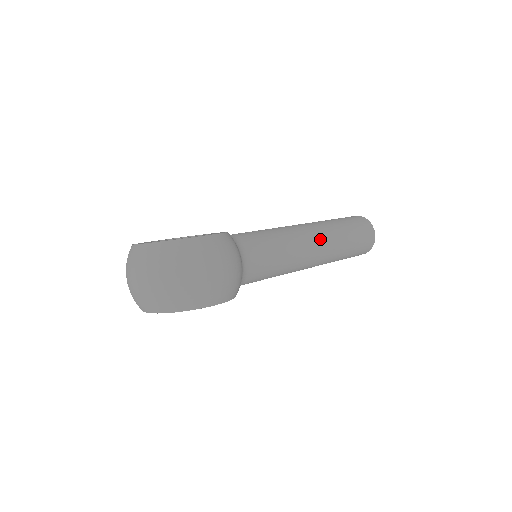
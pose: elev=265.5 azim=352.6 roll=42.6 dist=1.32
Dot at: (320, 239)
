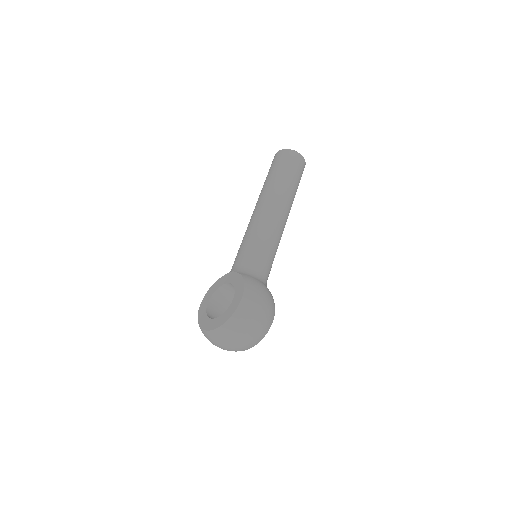
Dot at: (280, 207)
